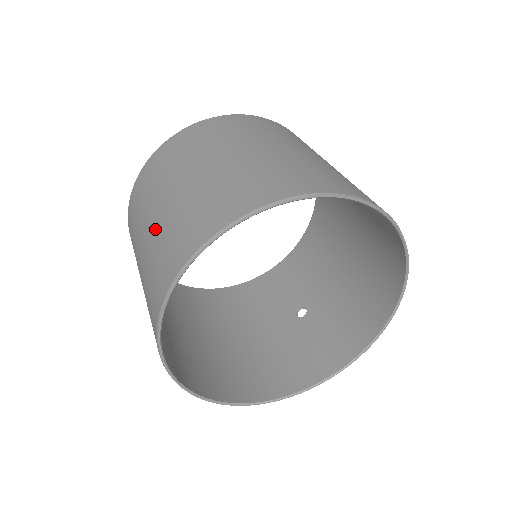
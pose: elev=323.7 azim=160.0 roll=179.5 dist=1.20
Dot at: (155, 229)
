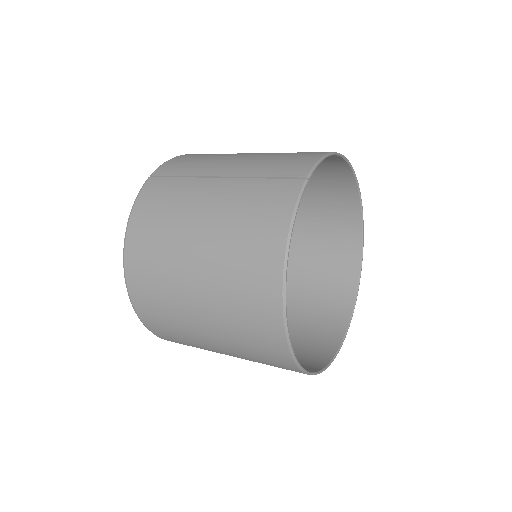
Dot at: (265, 153)
